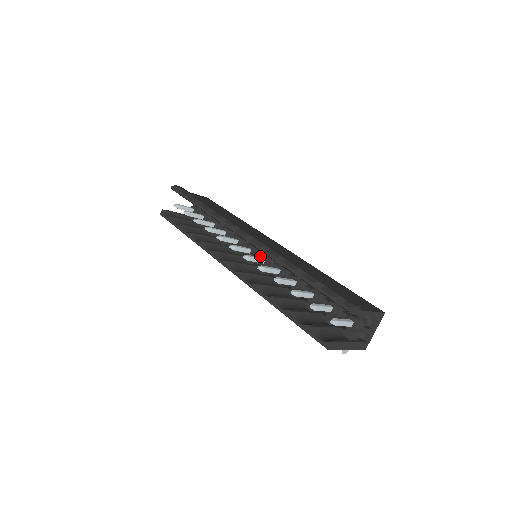
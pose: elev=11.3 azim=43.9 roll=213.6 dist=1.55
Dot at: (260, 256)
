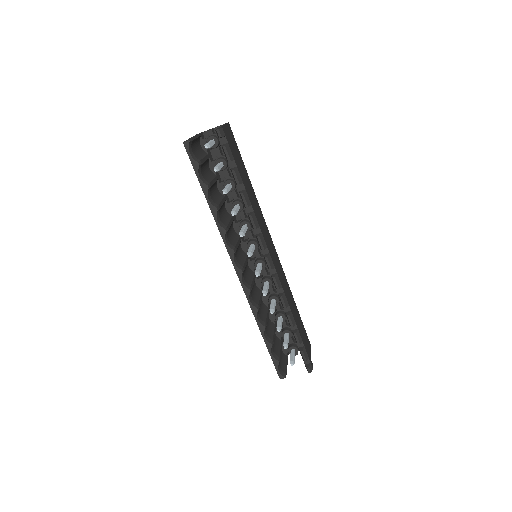
Dot at: (257, 253)
